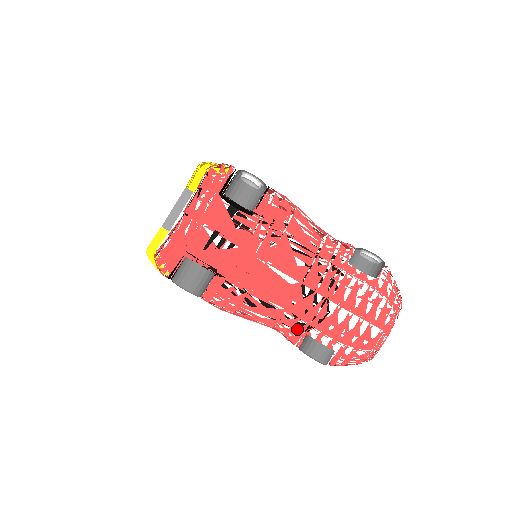
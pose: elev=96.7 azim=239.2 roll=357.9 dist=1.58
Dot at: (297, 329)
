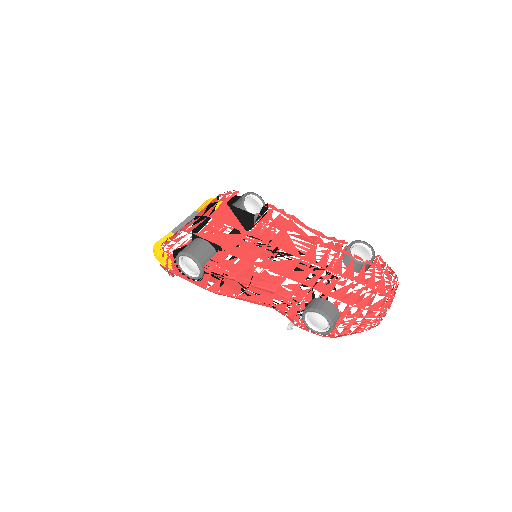
Dot at: (299, 292)
